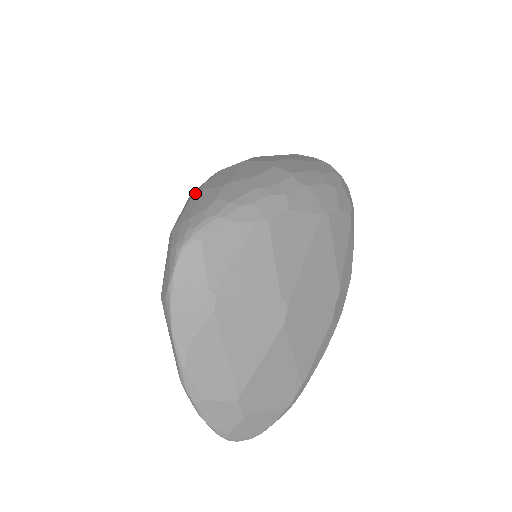
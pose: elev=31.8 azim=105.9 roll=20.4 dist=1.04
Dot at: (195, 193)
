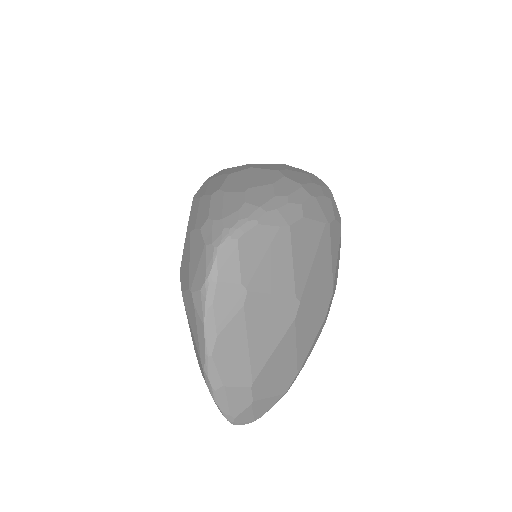
Dot at: (214, 194)
